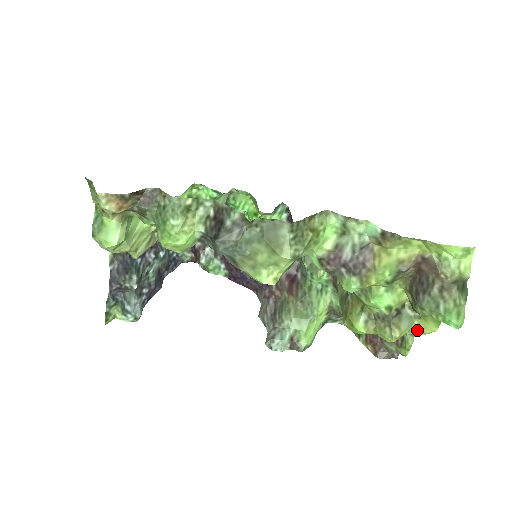
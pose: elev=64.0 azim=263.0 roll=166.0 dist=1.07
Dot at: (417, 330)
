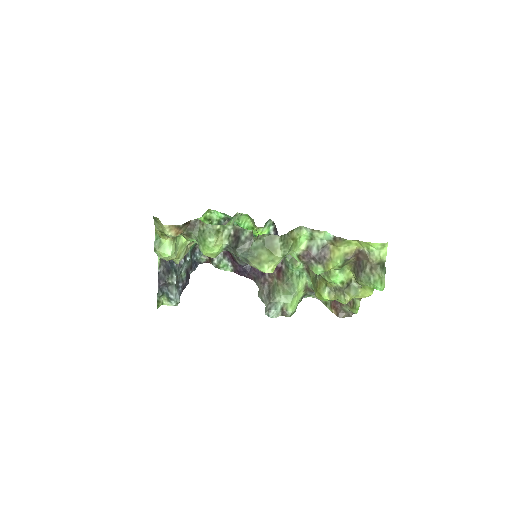
Dot at: (360, 295)
